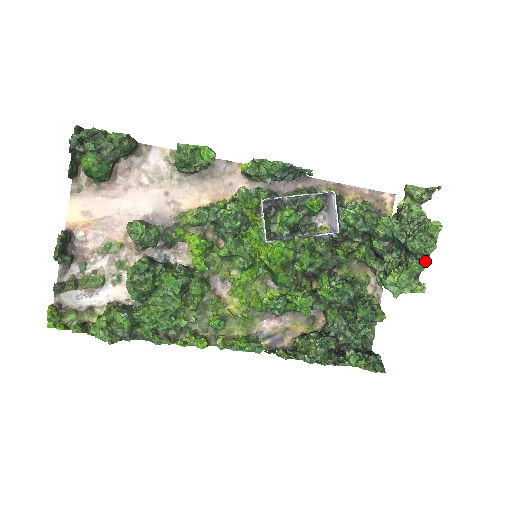
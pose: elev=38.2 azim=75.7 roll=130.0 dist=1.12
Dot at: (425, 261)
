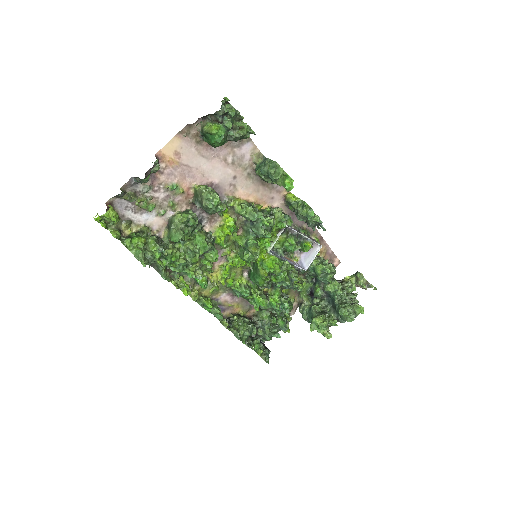
Dot at: (341, 322)
